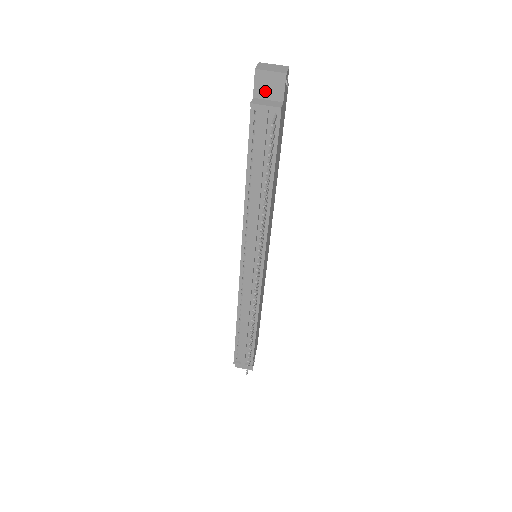
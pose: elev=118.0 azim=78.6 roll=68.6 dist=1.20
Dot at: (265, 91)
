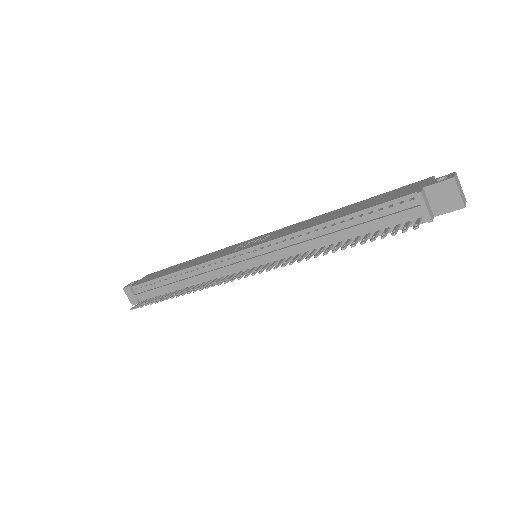
Dot at: (436, 196)
